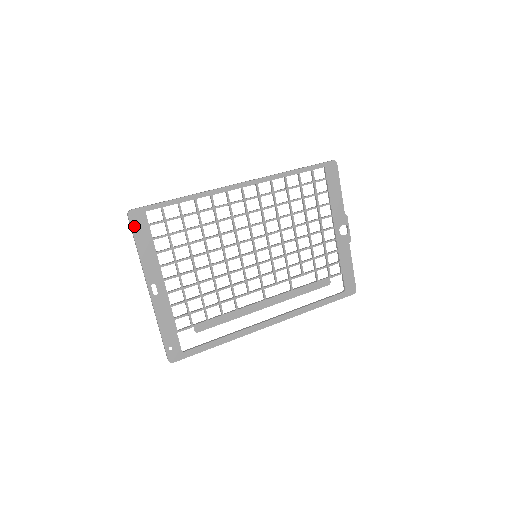
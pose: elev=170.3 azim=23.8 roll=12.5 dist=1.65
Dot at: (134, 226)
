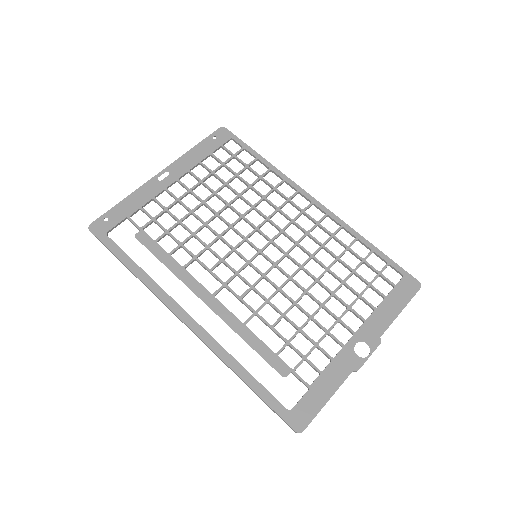
Dot at: (213, 136)
